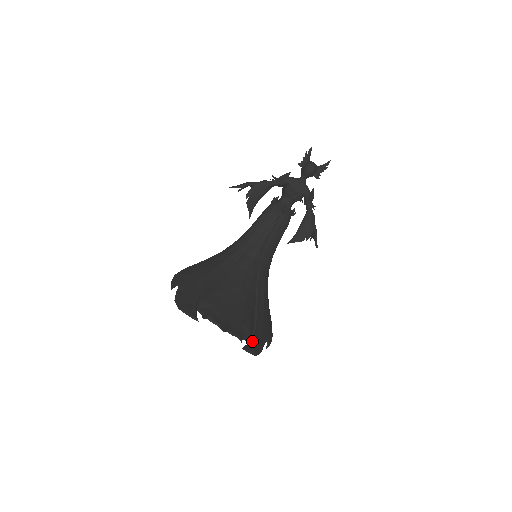
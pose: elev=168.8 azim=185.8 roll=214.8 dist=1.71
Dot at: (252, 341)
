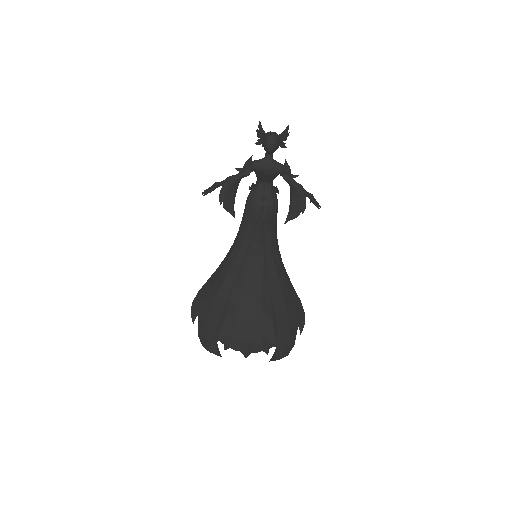
Dot at: (279, 345)
